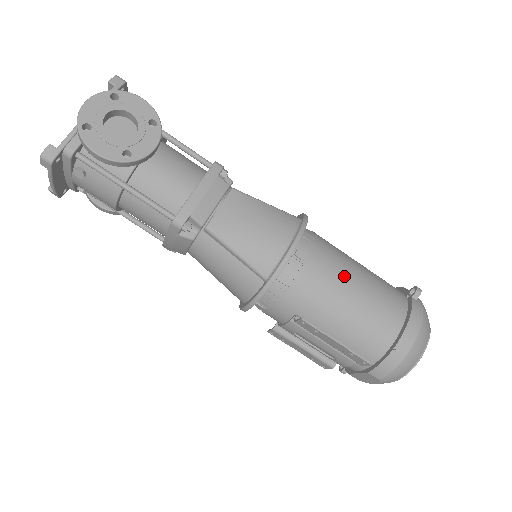
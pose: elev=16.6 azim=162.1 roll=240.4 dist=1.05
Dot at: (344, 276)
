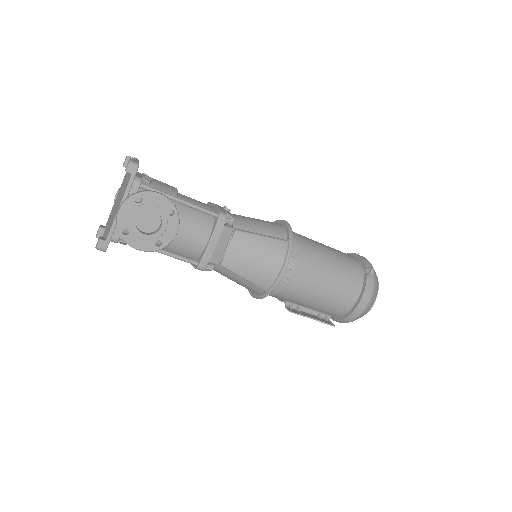
Dot at: (319, 277)
